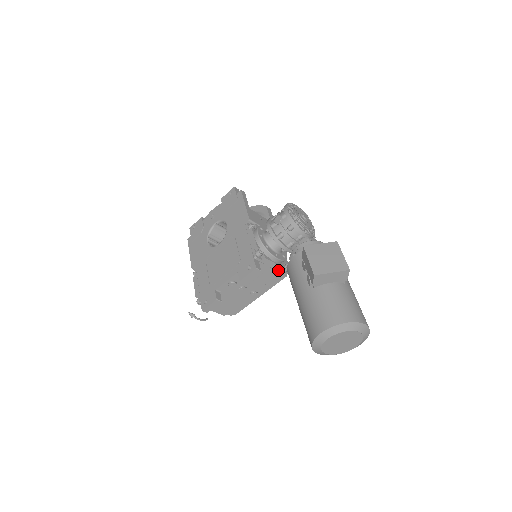
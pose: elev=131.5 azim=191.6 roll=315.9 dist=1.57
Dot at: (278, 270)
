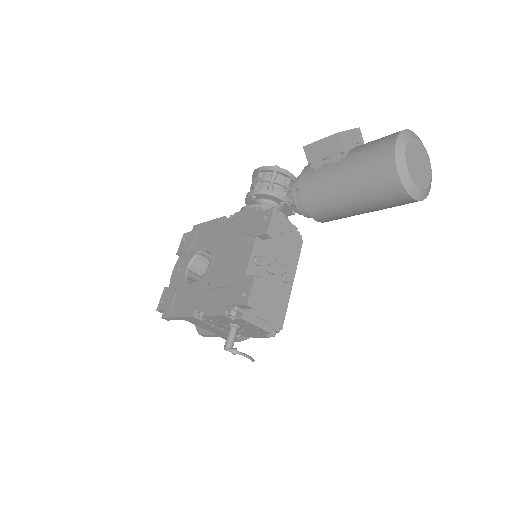
Dot at: (291, 231)
